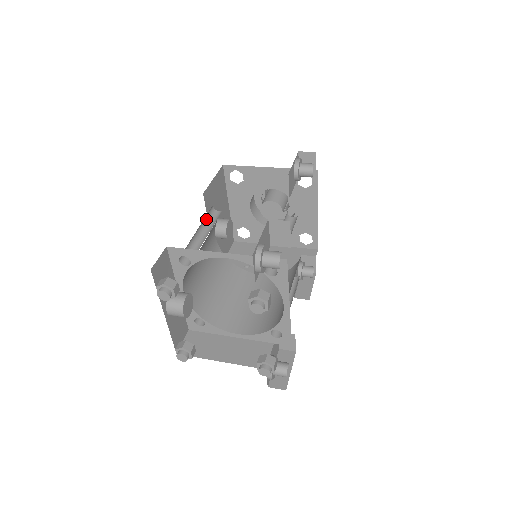
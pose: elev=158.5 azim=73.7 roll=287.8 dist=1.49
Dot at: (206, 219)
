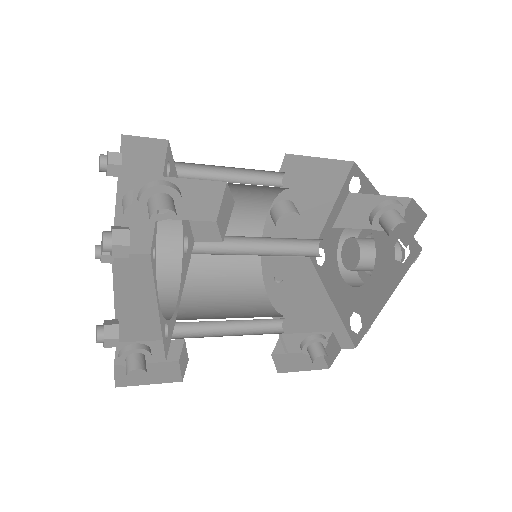
Dot at: (257, 175)
